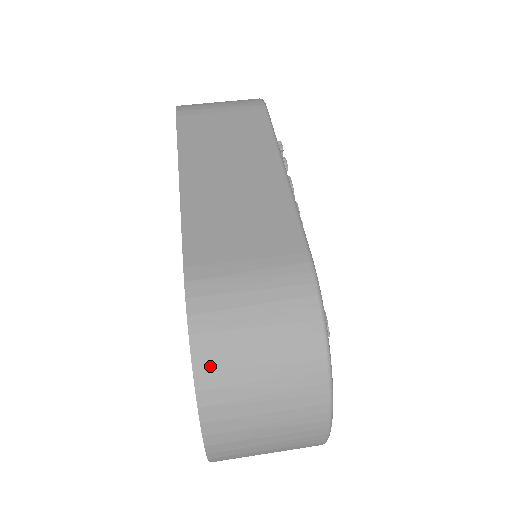
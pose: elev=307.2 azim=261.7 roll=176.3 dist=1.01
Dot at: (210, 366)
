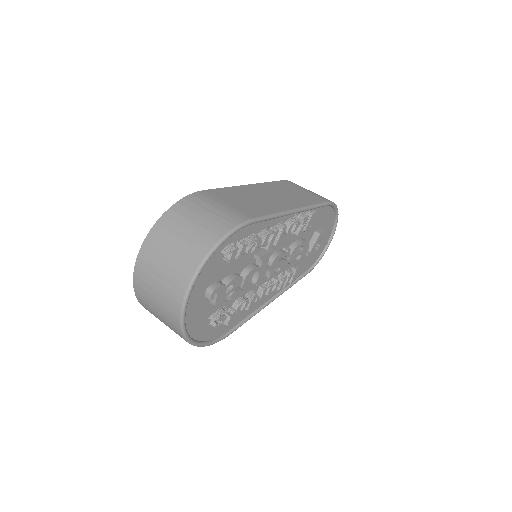
Dot at: (170, 217)
